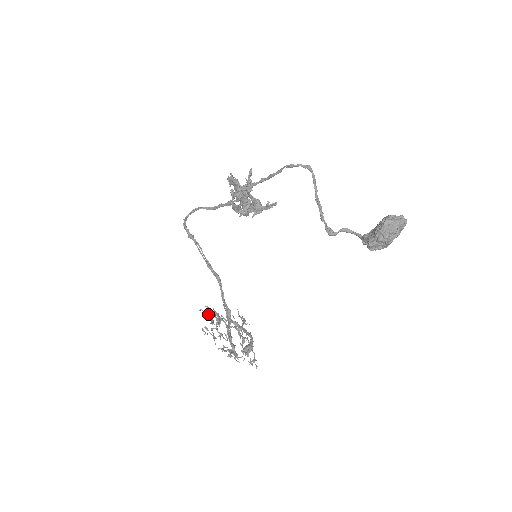
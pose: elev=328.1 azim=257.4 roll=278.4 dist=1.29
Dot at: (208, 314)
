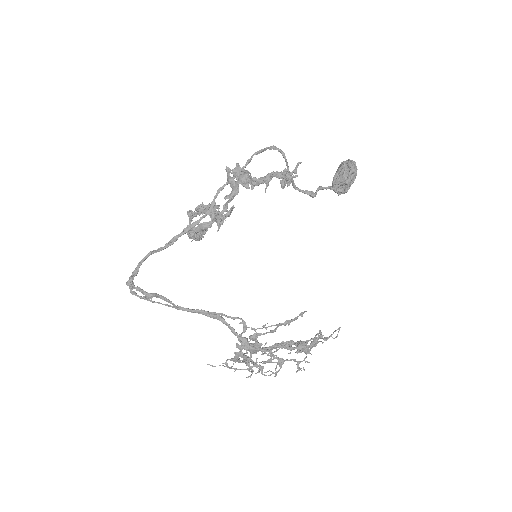
Dot at: (260, 334)
